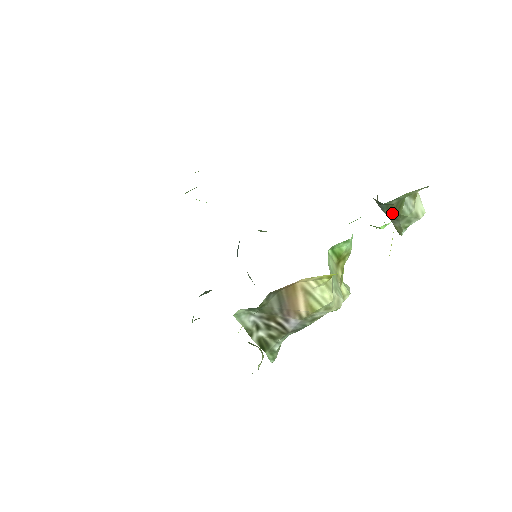
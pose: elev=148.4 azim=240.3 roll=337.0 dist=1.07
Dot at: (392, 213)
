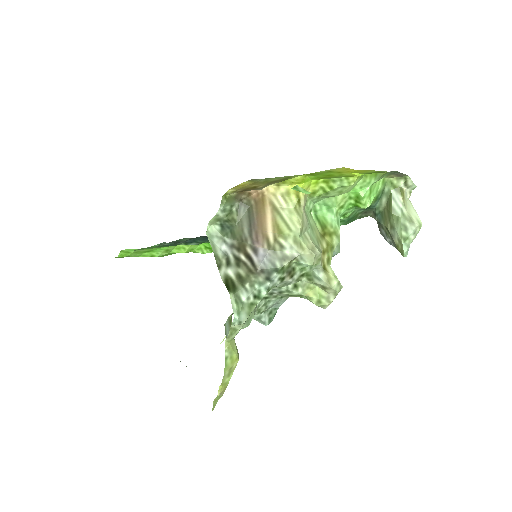
Dot at: (387, 220)
